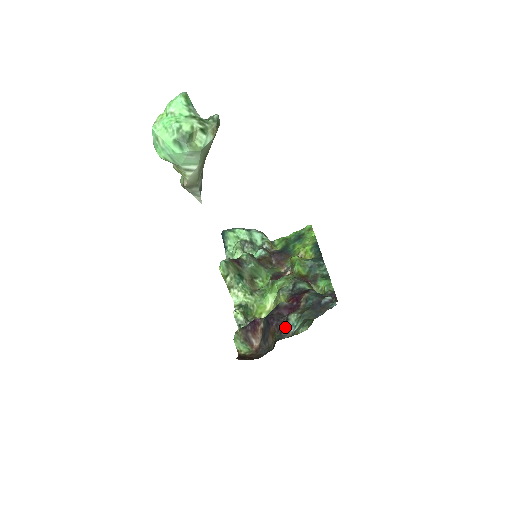
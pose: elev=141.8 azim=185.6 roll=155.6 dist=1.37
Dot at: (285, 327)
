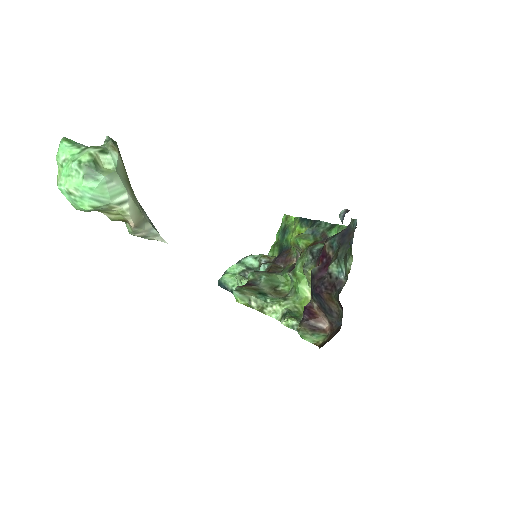
Dot at: (334, 282)
